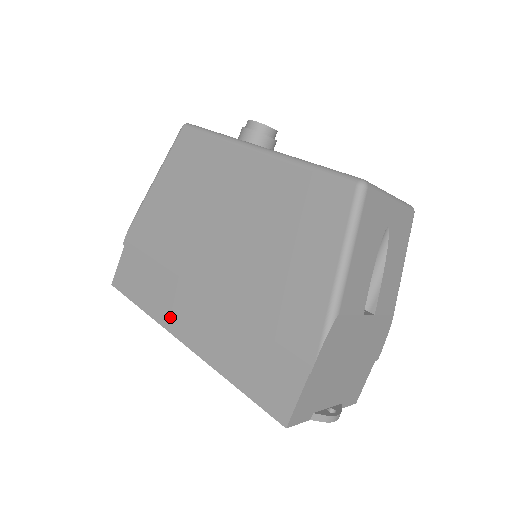
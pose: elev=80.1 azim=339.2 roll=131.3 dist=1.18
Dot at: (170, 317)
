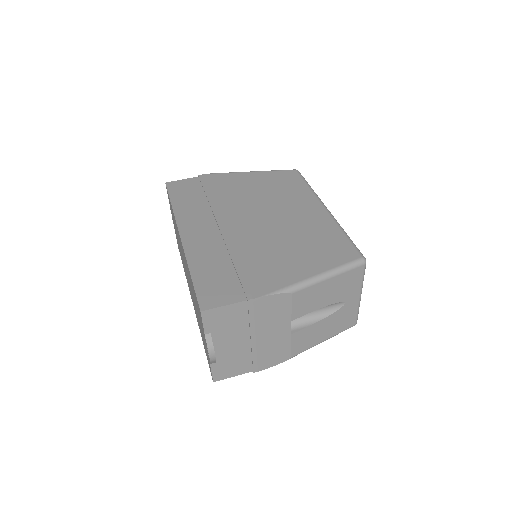
Dot at: (187, 221)
